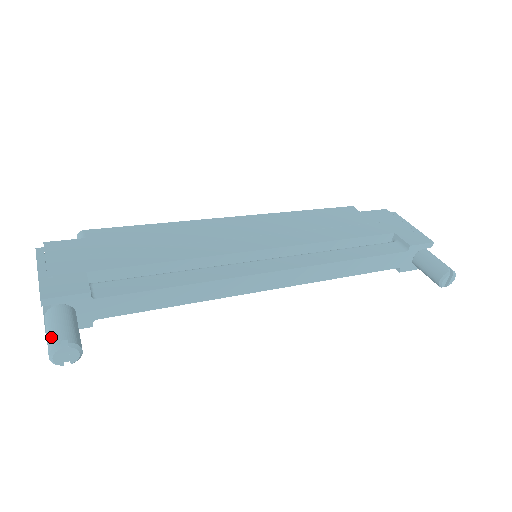
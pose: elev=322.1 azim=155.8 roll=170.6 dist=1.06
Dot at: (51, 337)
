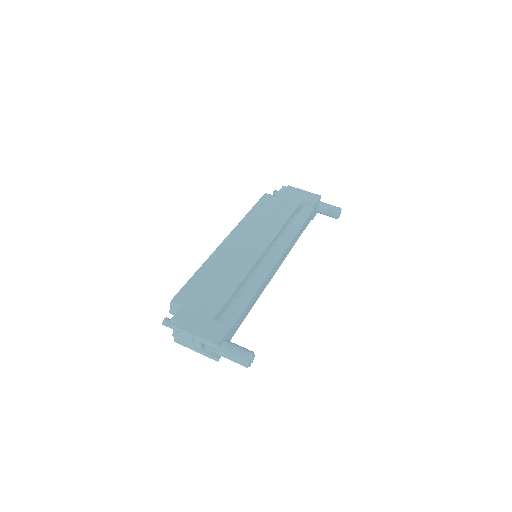
Dot at: (240, 357)
